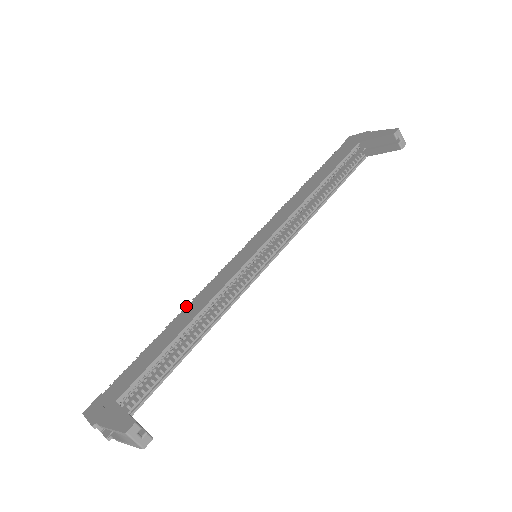
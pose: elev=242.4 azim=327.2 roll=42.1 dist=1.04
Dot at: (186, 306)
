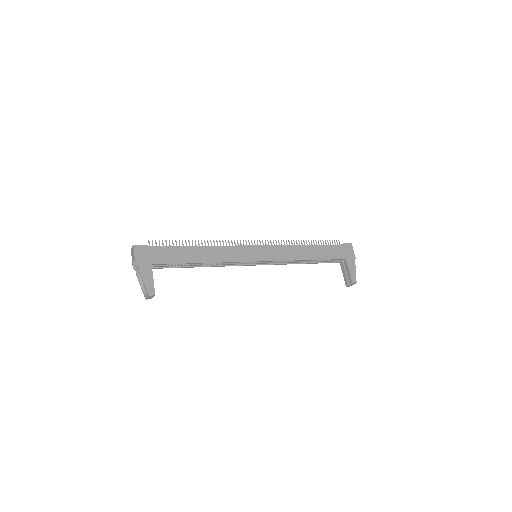
Dot at: occluded
